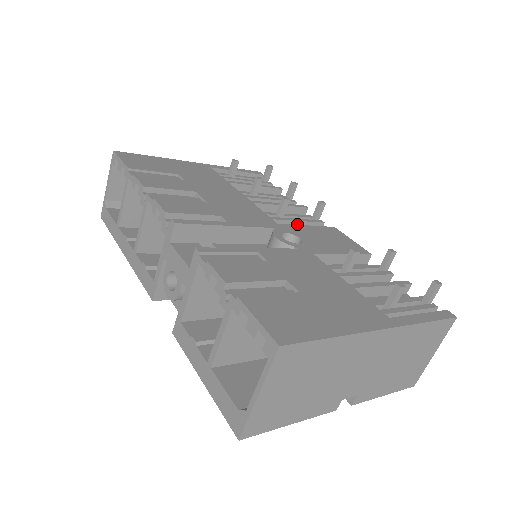
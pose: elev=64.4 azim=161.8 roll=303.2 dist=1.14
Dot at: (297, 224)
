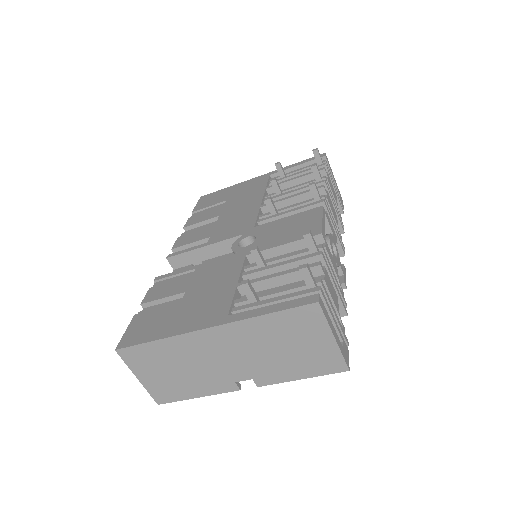
Dot at: (292, 214)
